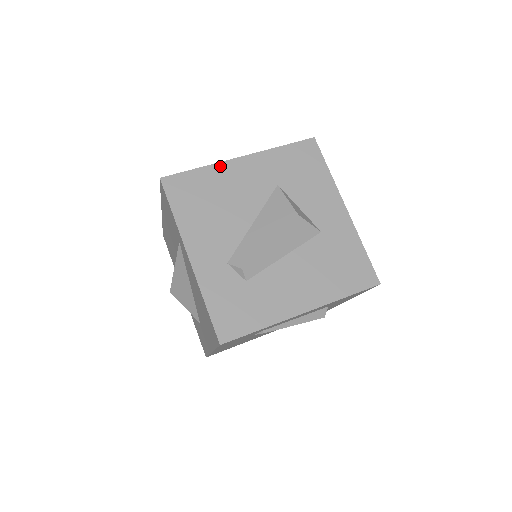
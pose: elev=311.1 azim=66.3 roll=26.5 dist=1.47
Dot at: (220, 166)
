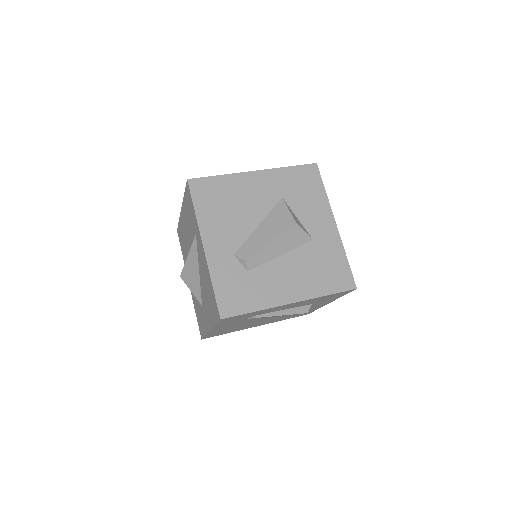
Dot at: (237, 176)
